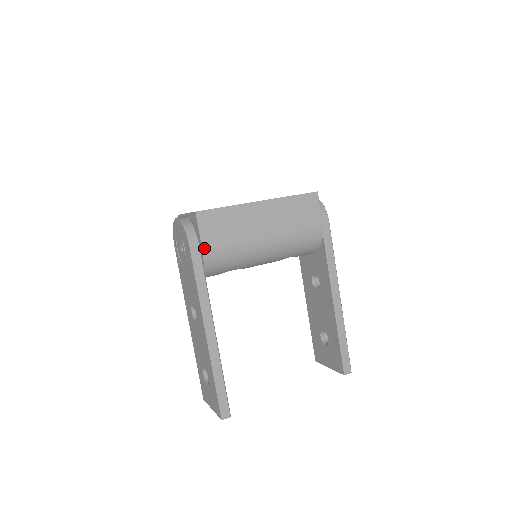
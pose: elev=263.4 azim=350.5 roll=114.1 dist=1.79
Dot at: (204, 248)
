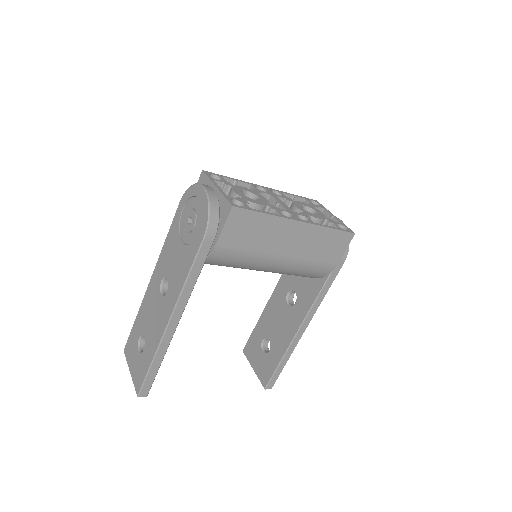
Dot at: (218, 245)
